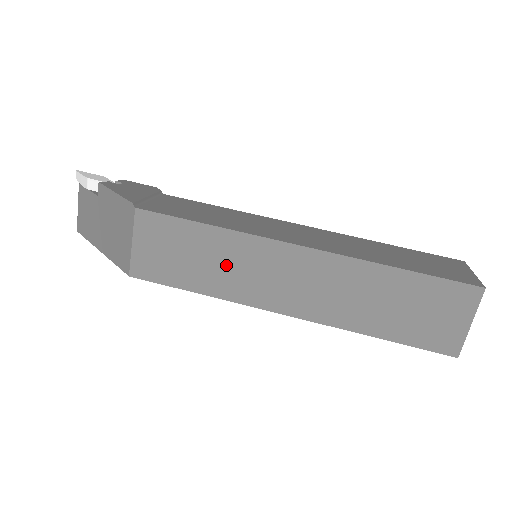
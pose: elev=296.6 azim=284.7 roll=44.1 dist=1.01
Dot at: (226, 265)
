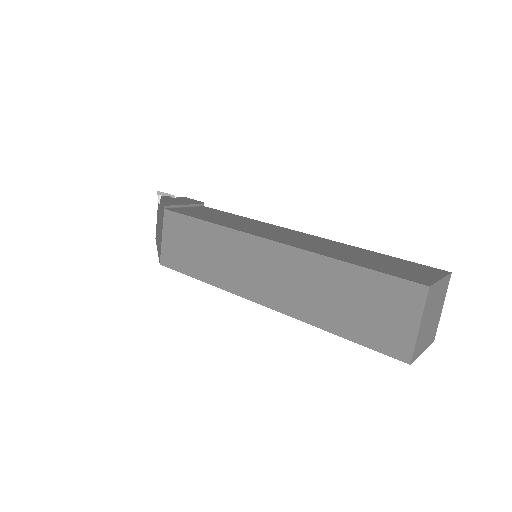
Dot at: (219, 256)
